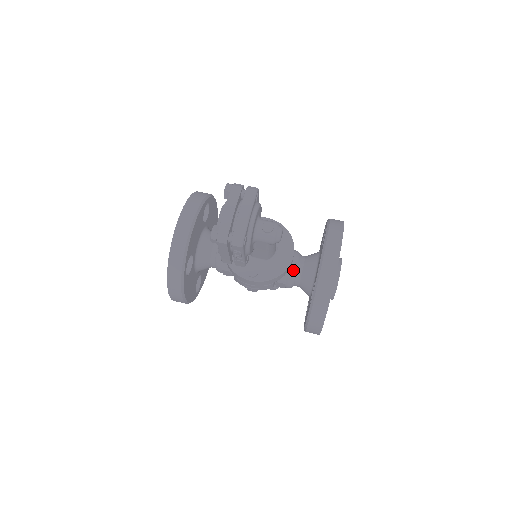
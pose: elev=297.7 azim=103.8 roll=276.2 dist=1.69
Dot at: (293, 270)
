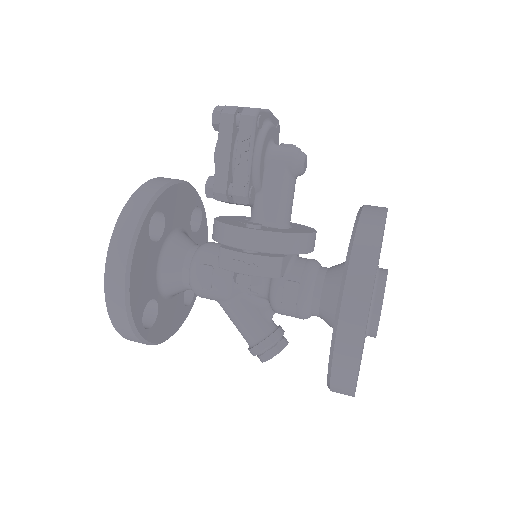
Dot at: (313, 265)
